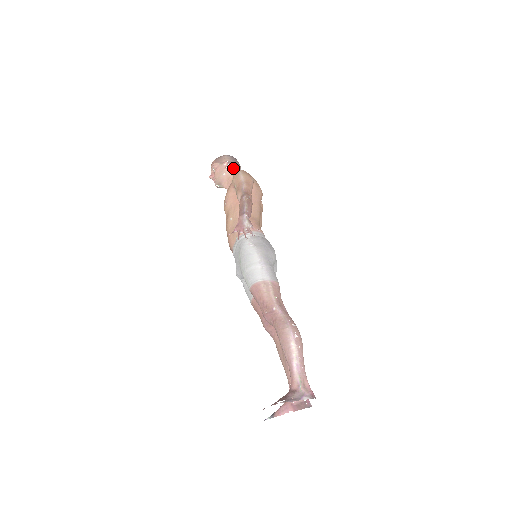
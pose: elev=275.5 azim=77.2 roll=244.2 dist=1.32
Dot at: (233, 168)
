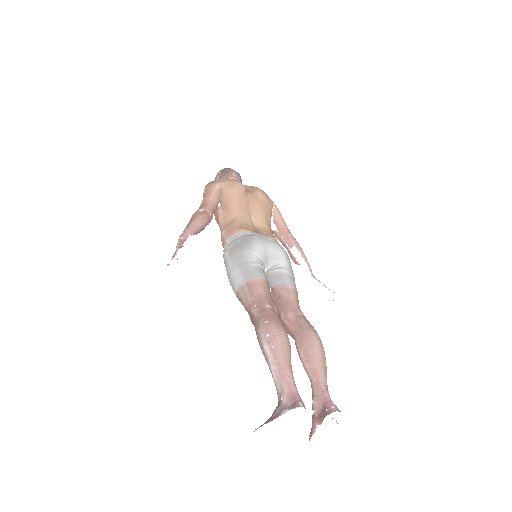
Dot at: occluded
